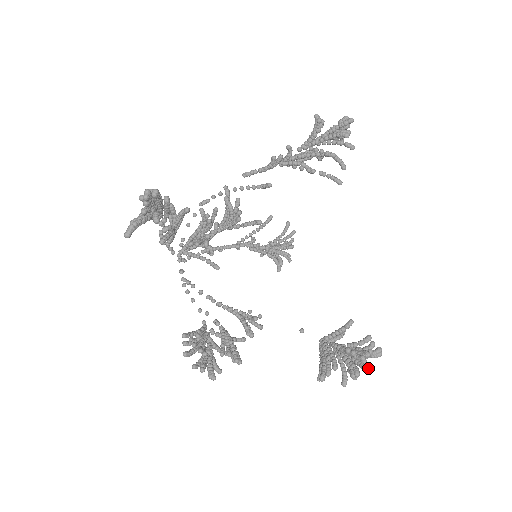
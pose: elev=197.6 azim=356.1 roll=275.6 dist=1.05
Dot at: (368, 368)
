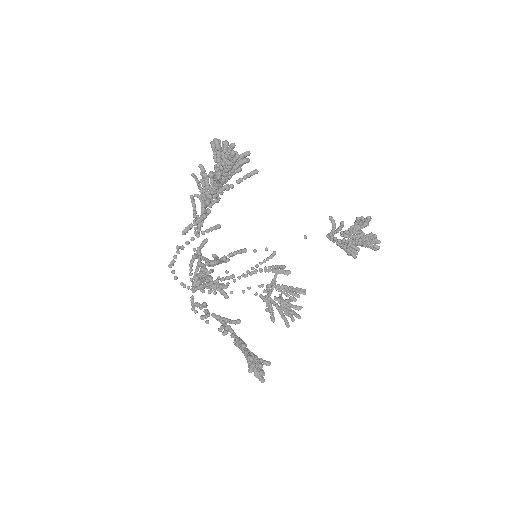
Dot at: occluded
